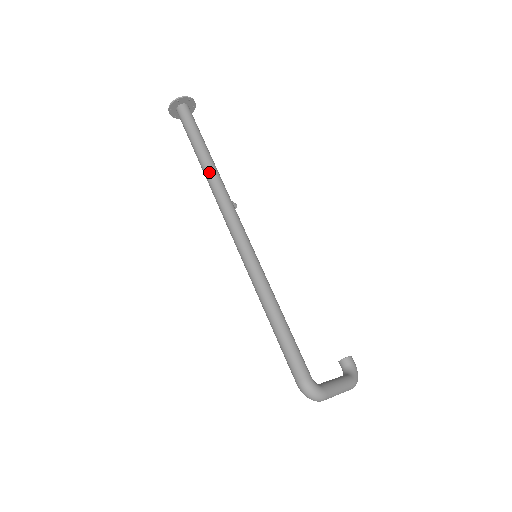
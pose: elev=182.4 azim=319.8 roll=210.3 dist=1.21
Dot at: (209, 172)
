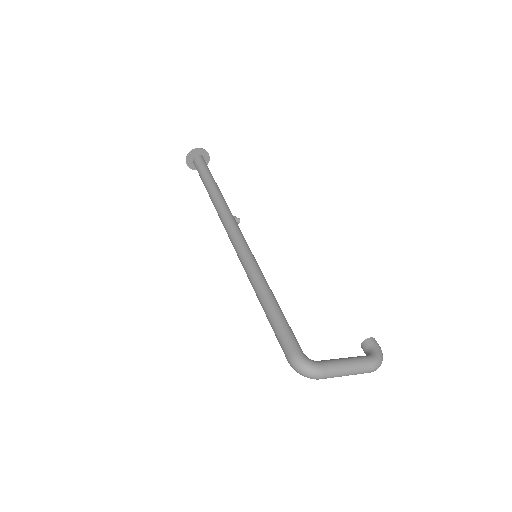
Dot at: (213, 198)
